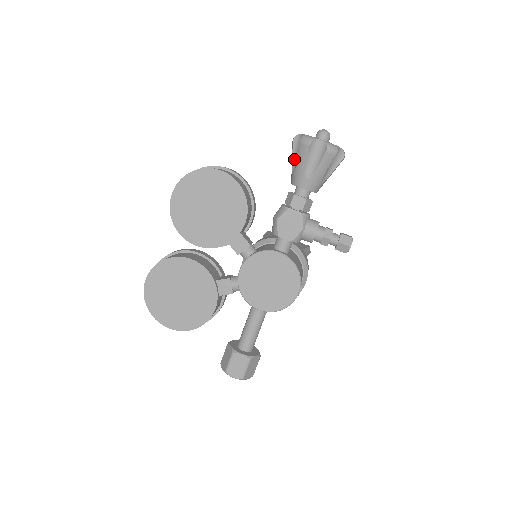
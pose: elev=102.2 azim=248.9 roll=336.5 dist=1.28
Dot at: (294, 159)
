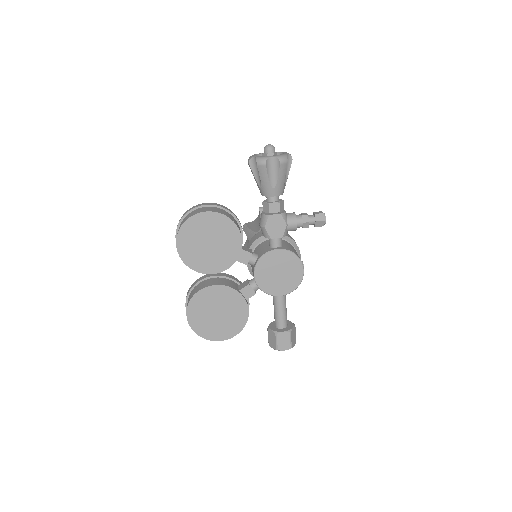
Dot at: (256, 177)
